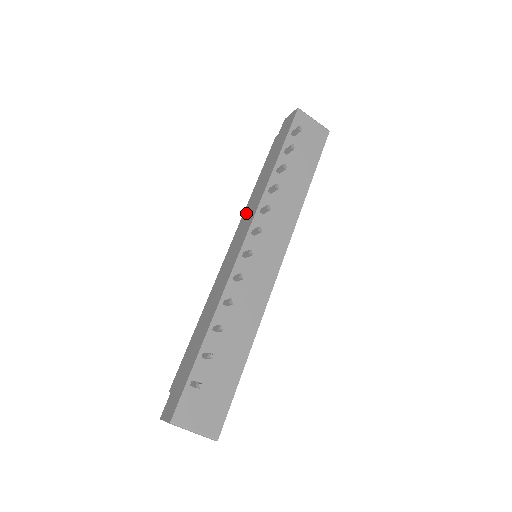
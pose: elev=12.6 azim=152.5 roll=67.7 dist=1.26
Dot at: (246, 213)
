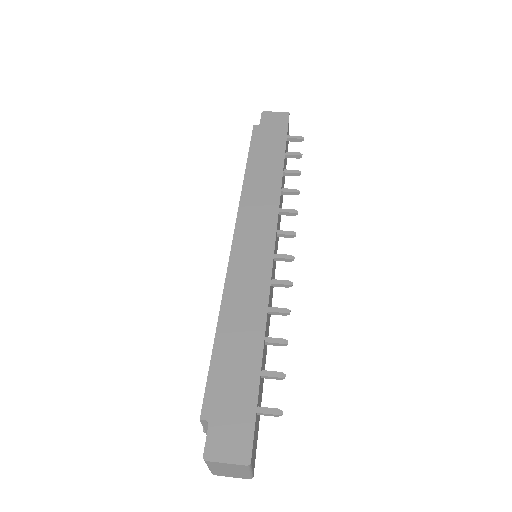
Dot at: (250, 202)
